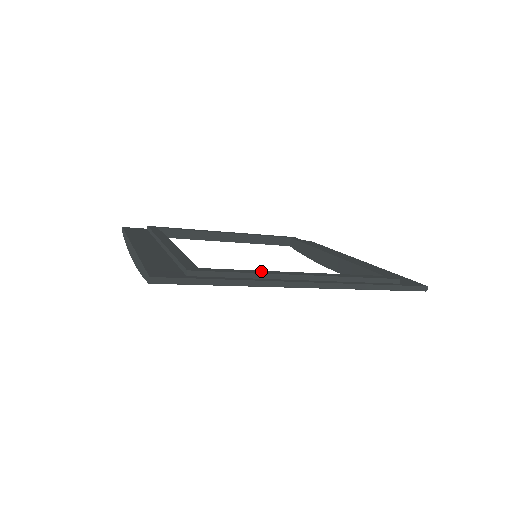
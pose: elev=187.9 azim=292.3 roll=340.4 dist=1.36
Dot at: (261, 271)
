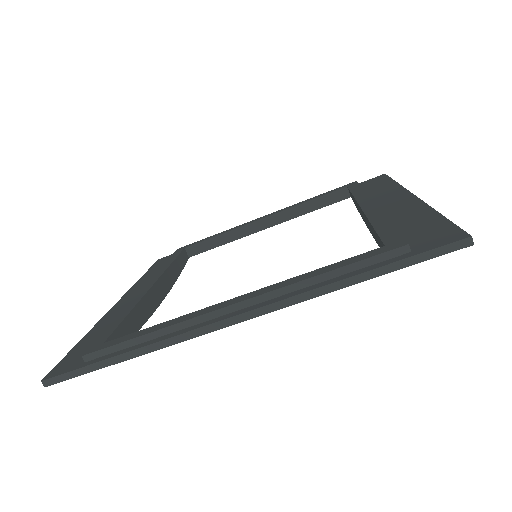
Dot at: (176, 319)
